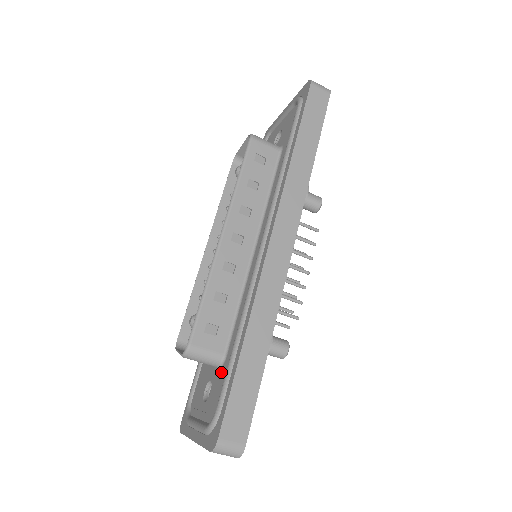
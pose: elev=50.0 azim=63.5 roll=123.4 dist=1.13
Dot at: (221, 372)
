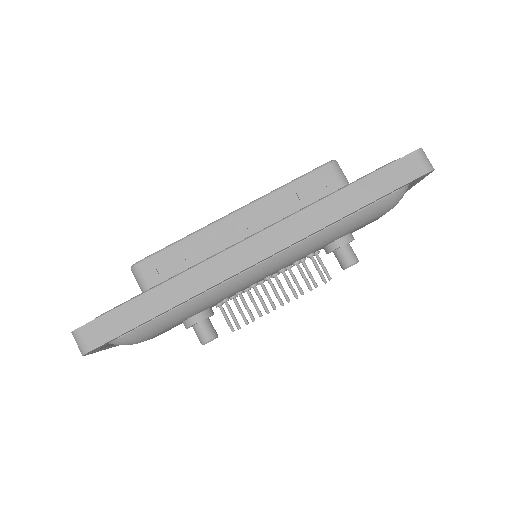
Dot at: occluded
